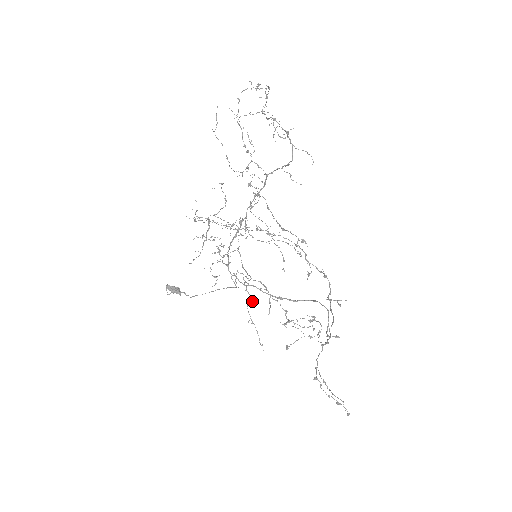
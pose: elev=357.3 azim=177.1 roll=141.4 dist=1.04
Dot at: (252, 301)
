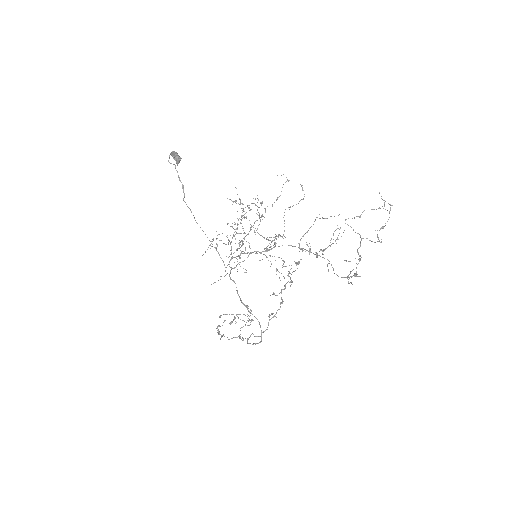
Dot at: (225, 244)
